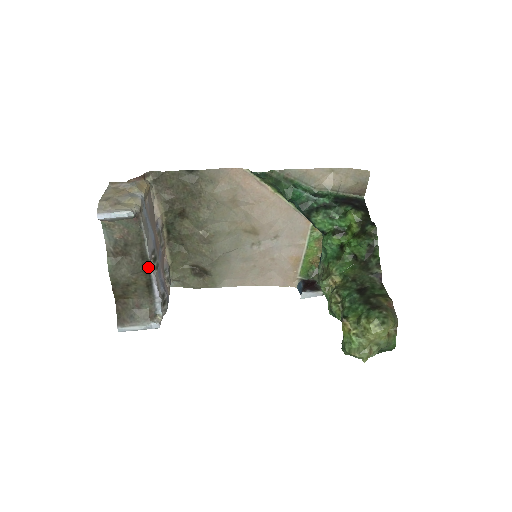
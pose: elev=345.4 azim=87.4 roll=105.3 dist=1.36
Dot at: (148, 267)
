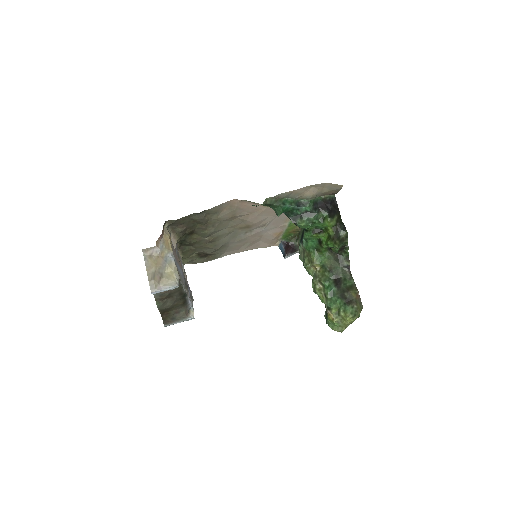
Dot at: (184, 296)
